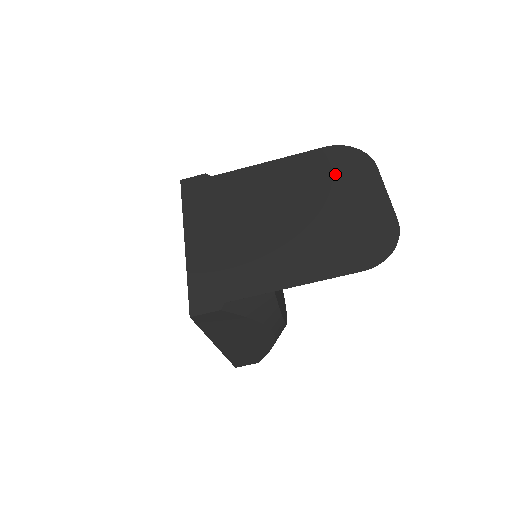
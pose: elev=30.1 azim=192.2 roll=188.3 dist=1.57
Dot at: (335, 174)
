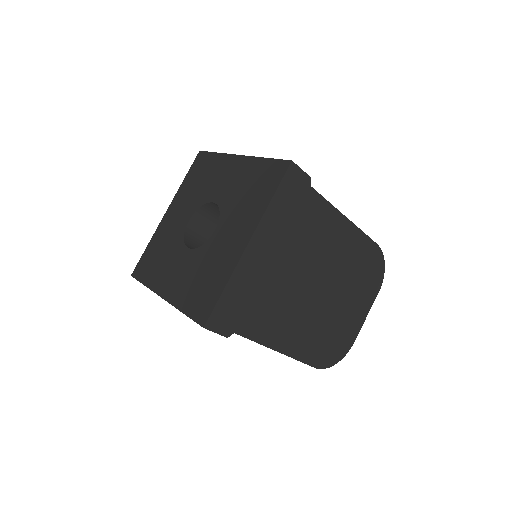
Dot at: (362, 276)
